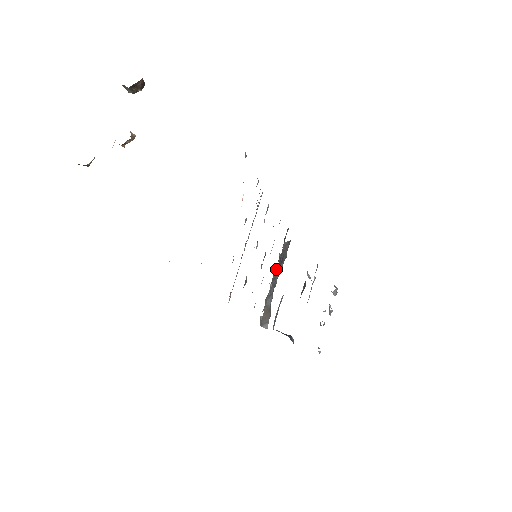
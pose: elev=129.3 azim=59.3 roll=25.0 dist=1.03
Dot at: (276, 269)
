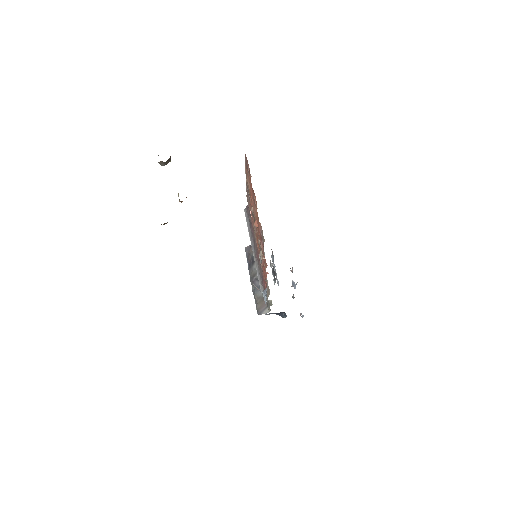
Dot at: occluded
